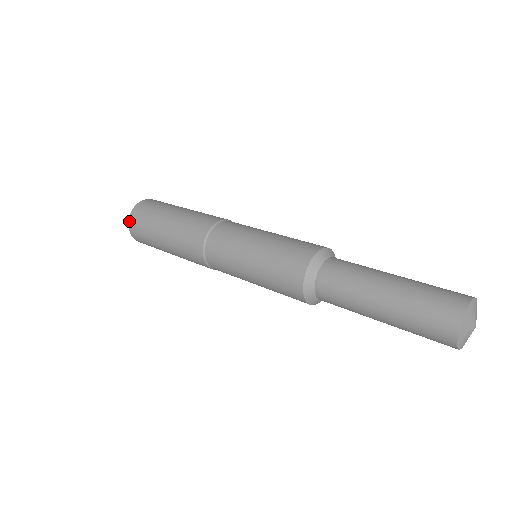
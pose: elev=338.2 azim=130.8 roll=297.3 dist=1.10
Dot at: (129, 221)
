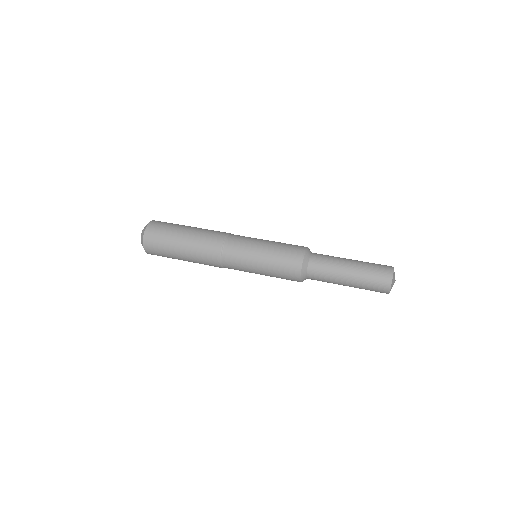
Dot at: (147, 253)
